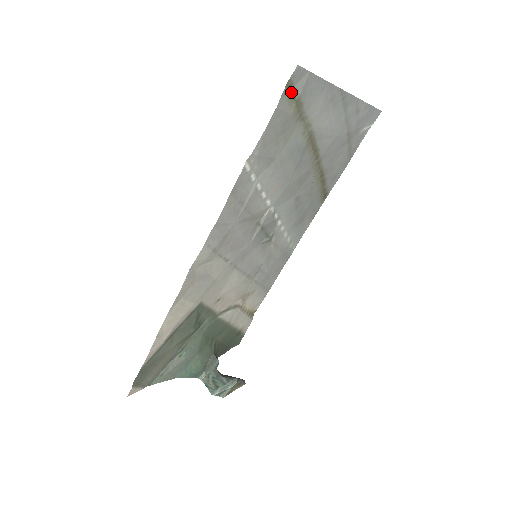
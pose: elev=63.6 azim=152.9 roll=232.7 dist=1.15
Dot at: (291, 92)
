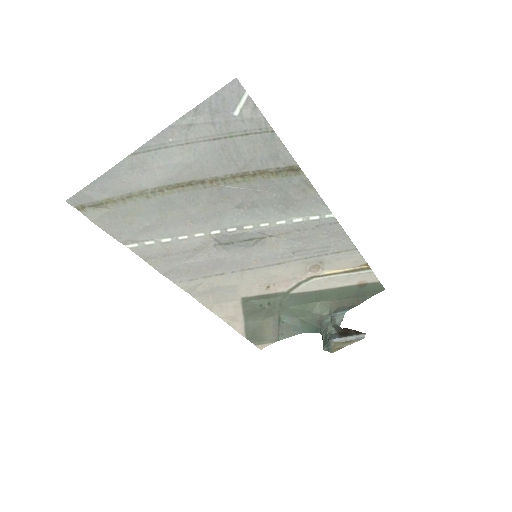
Dot at: (90, 206)
